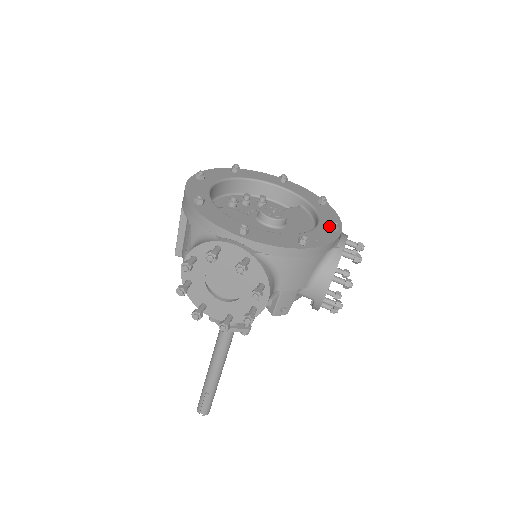
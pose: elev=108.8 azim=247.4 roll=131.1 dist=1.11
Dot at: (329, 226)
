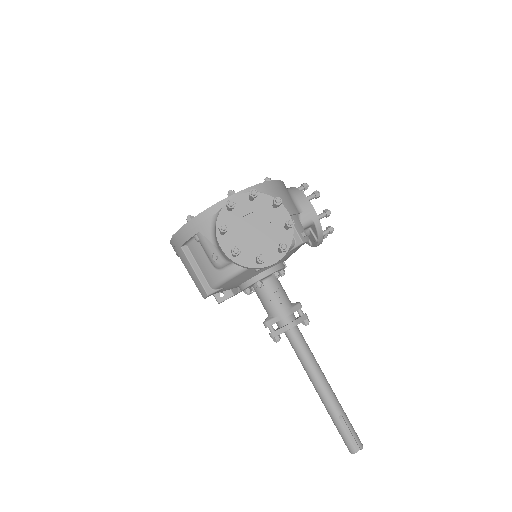
Dot at: occluded
